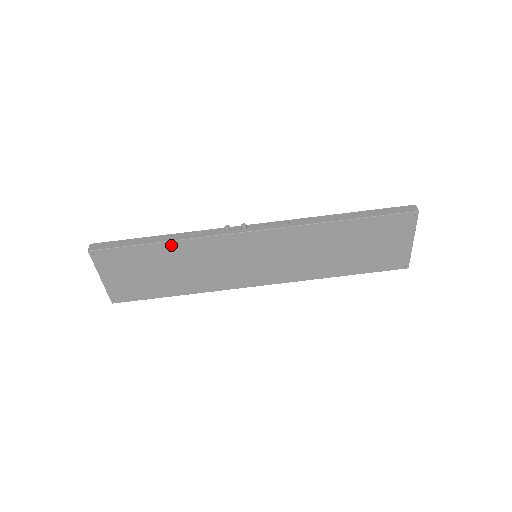
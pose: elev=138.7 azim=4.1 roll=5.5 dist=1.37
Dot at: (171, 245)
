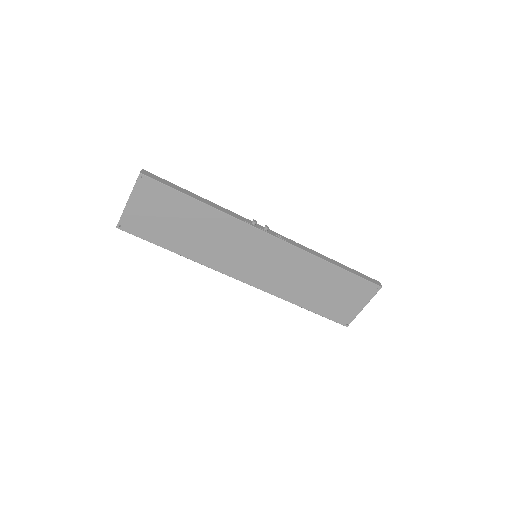
Dot at: (207, 209)
